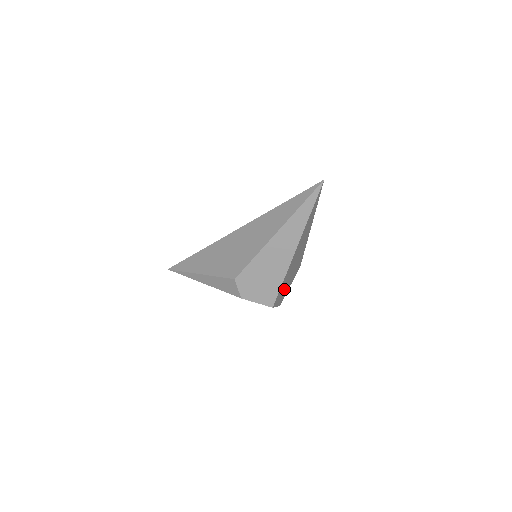
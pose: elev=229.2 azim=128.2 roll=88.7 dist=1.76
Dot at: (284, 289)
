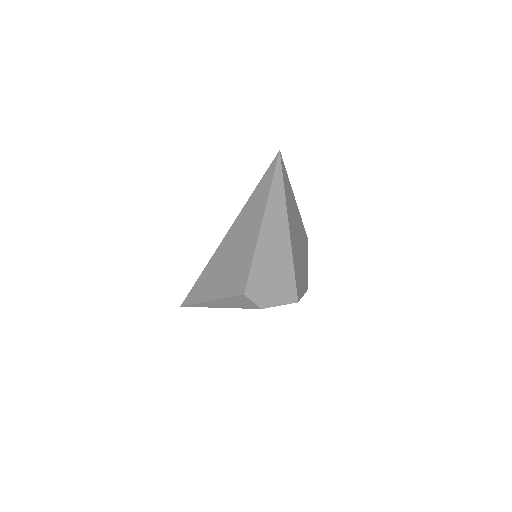
Dot at: (301, 275)
